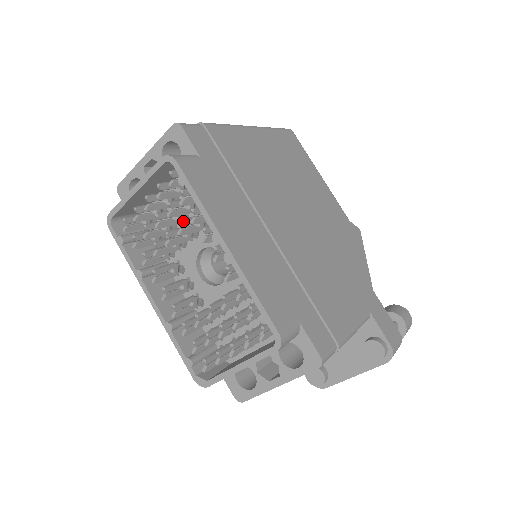
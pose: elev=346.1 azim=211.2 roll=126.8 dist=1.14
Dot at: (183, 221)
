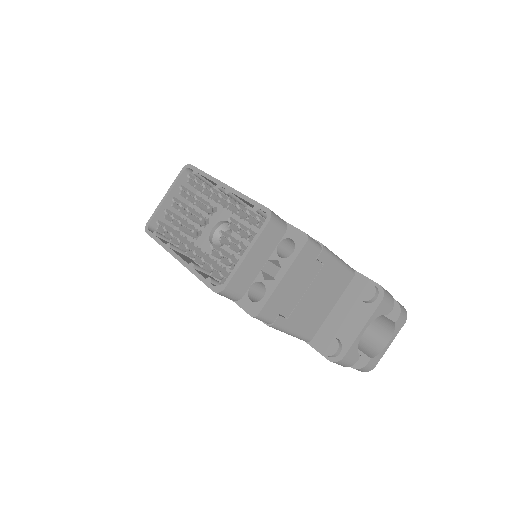
Dot at: (197, 196)
